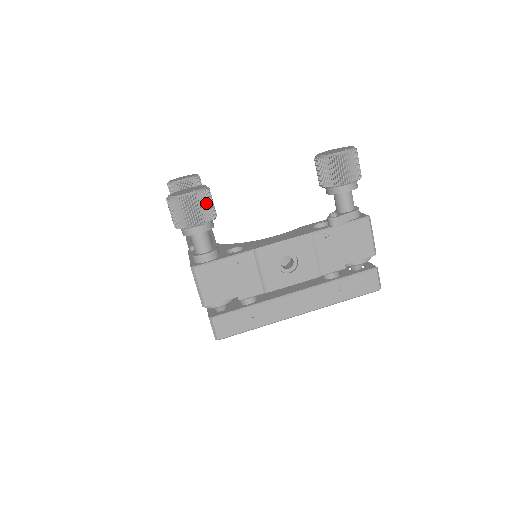
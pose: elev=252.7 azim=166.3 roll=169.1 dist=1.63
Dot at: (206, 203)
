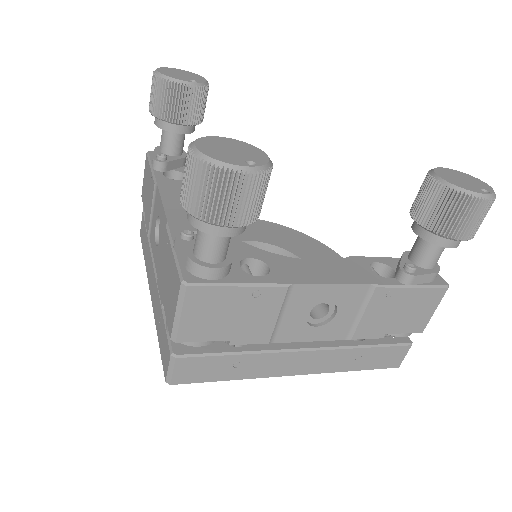
Dot at: (261, 192)
